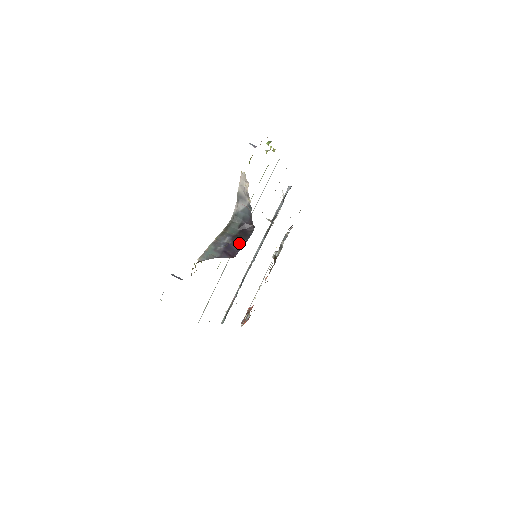
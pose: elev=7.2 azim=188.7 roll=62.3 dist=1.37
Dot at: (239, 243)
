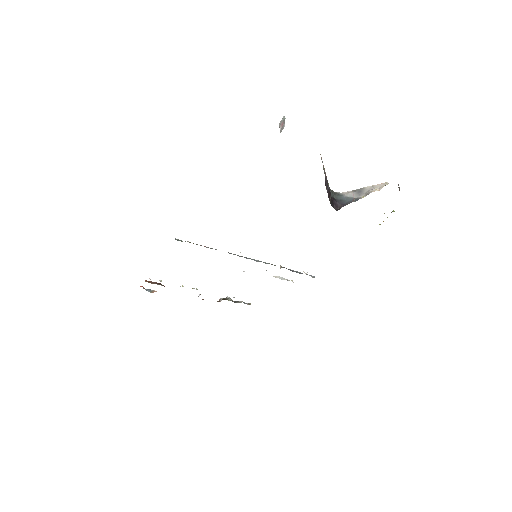
Dot at: (329, 195)
